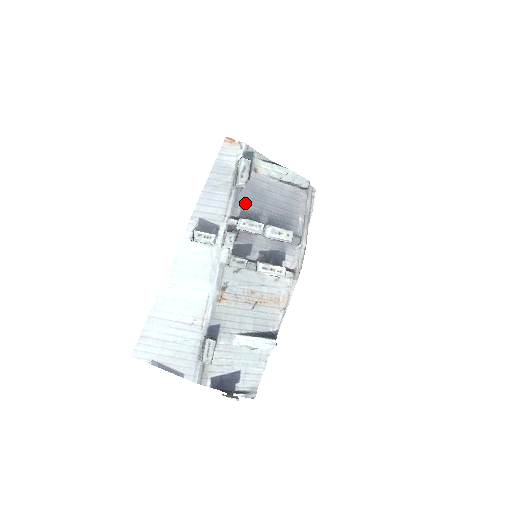
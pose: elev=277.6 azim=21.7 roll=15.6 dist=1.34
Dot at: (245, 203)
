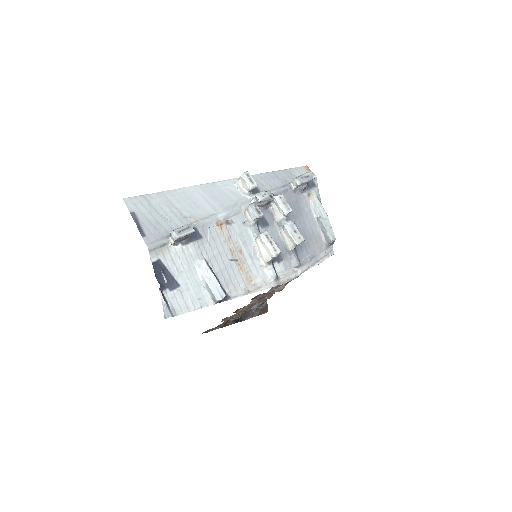
Dot at: (287, 201)
